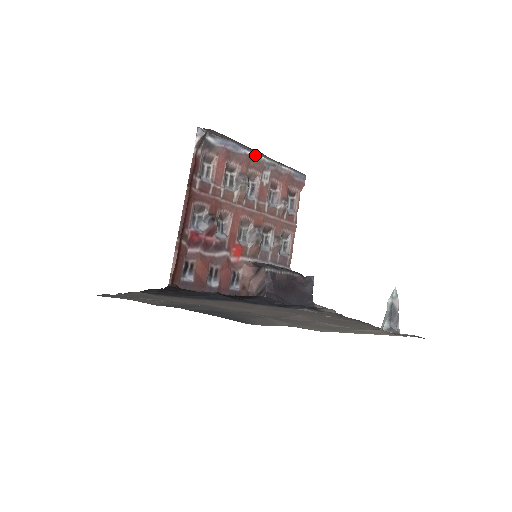
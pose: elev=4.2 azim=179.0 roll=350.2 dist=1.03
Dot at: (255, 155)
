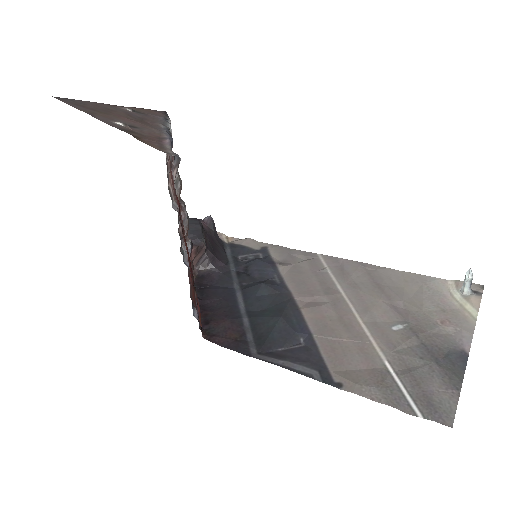
Dot at: (171, 134)
